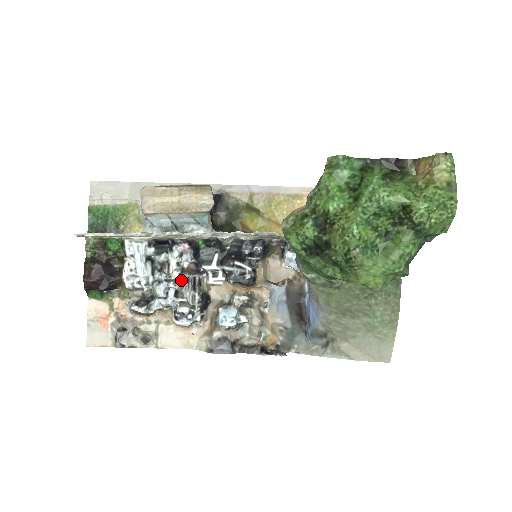
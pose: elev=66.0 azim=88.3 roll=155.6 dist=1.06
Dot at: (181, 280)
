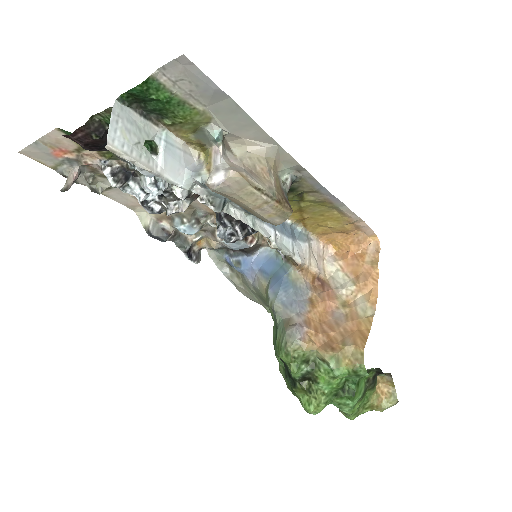
Dot at: (178, 198)
